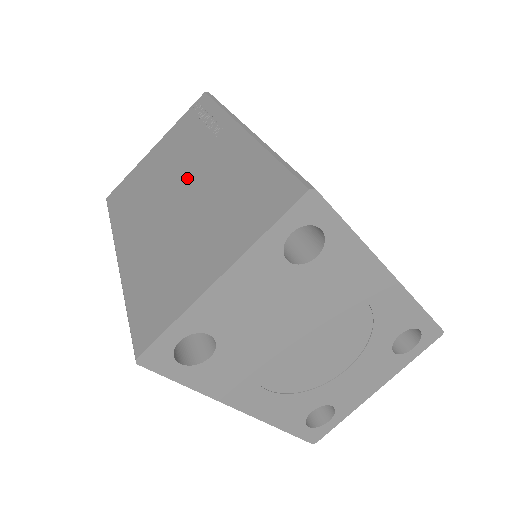
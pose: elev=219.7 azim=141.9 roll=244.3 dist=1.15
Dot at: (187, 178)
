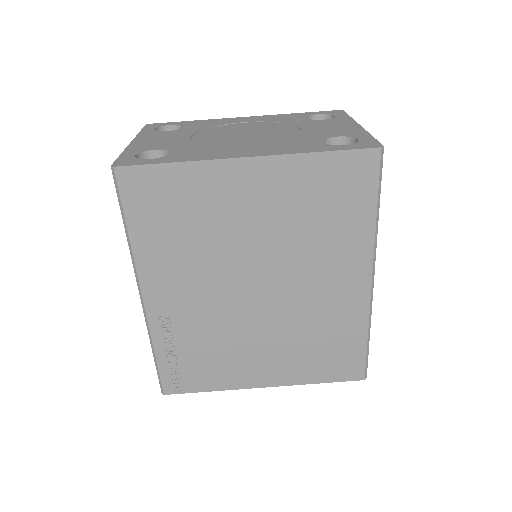
Dot at: occluded
